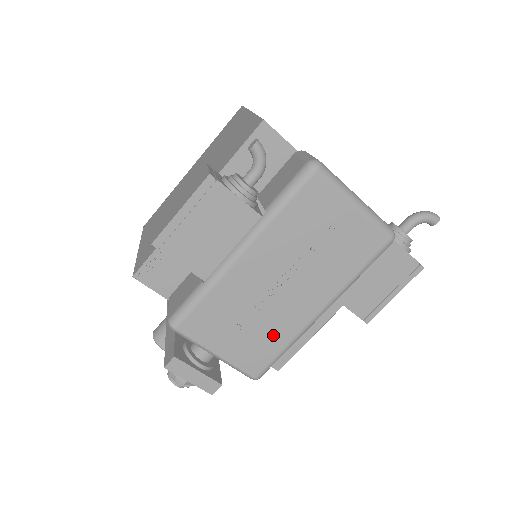
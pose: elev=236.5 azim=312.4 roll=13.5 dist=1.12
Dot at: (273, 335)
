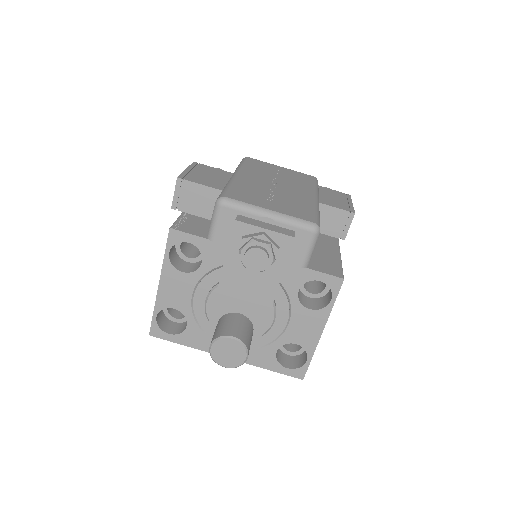
Dot at: (298, 203)
